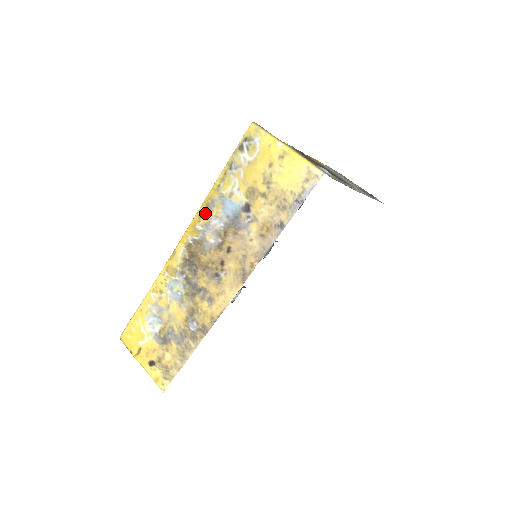
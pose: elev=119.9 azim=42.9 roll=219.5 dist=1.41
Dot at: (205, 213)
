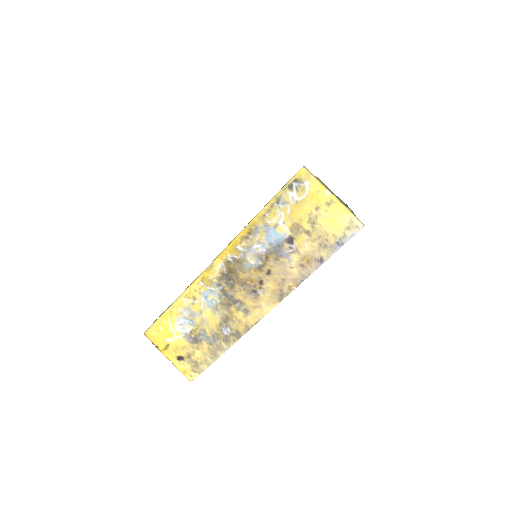
Dot at: (248, 237)
